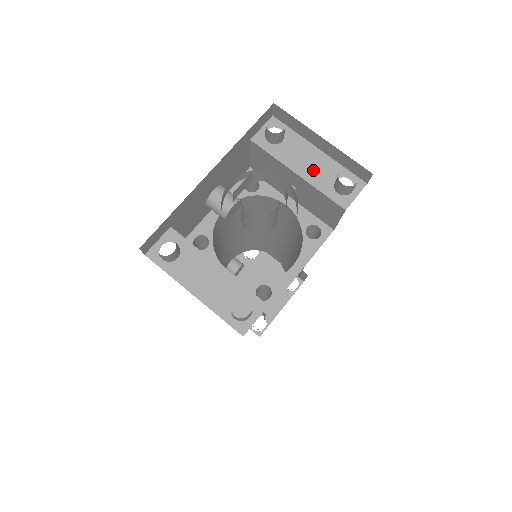
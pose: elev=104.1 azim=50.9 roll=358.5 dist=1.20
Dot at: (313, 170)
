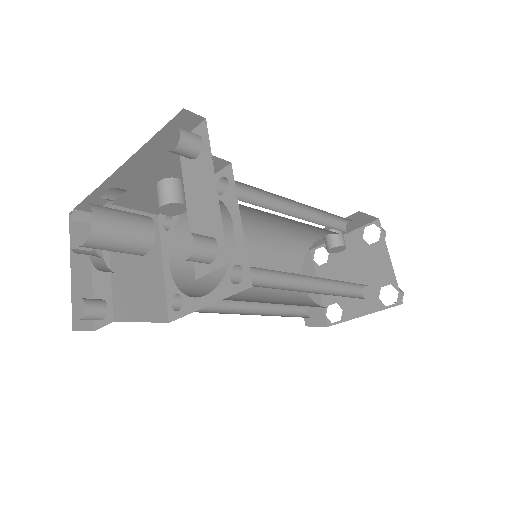
Dot at: (199, 211)
